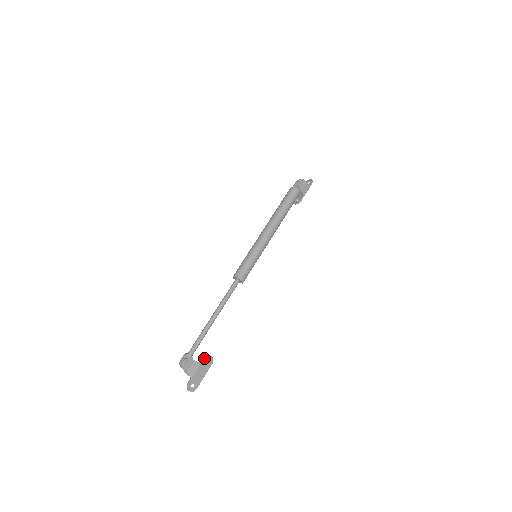
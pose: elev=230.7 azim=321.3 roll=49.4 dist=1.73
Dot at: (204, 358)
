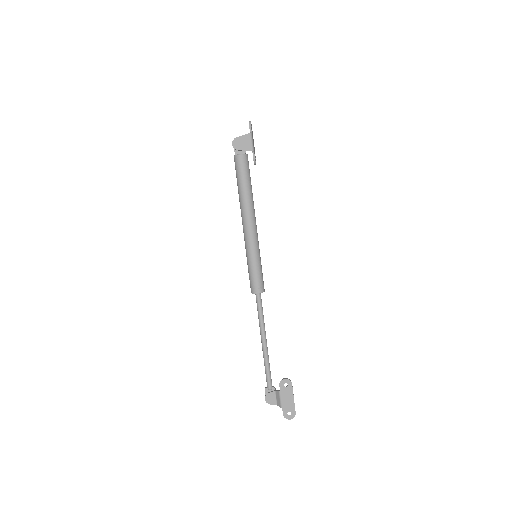
Dot at: (279, 385)
